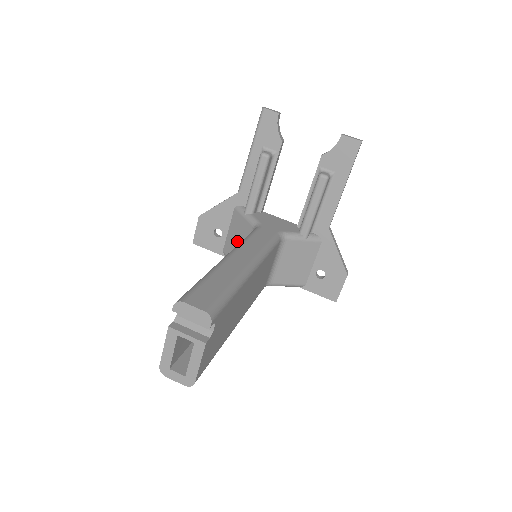
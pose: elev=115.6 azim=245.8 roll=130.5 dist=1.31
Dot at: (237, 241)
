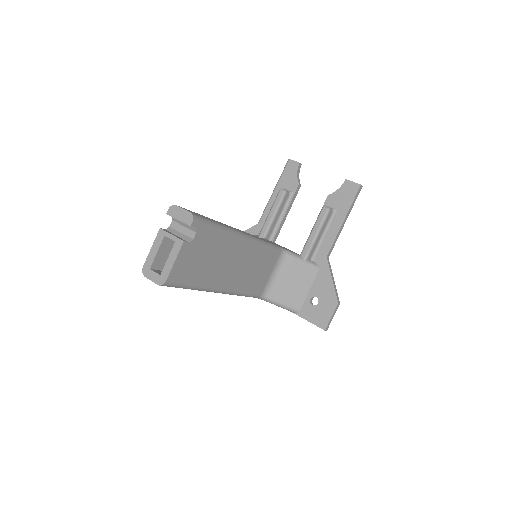
Dot at: occluded
